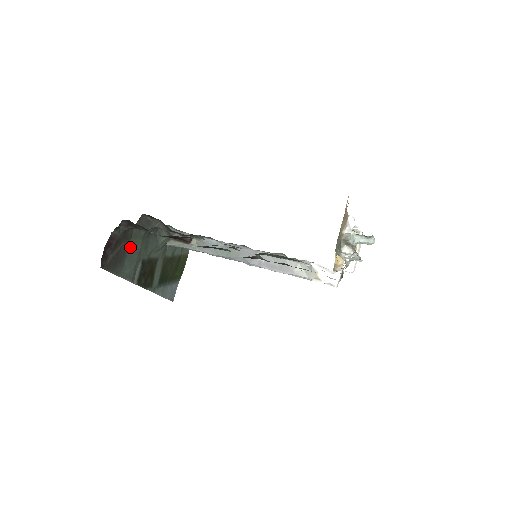
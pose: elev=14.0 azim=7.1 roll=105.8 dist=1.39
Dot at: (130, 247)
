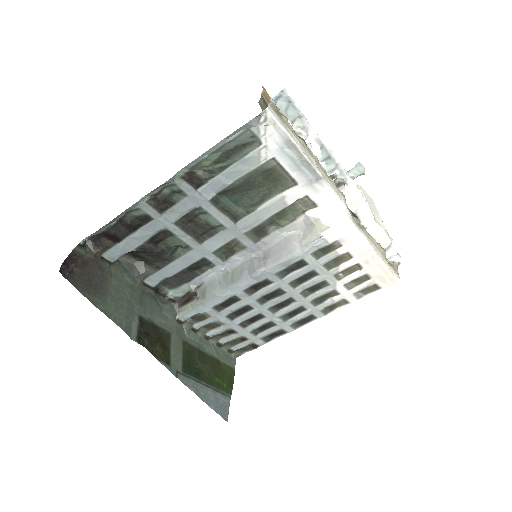
Dot at: (112, 288)
